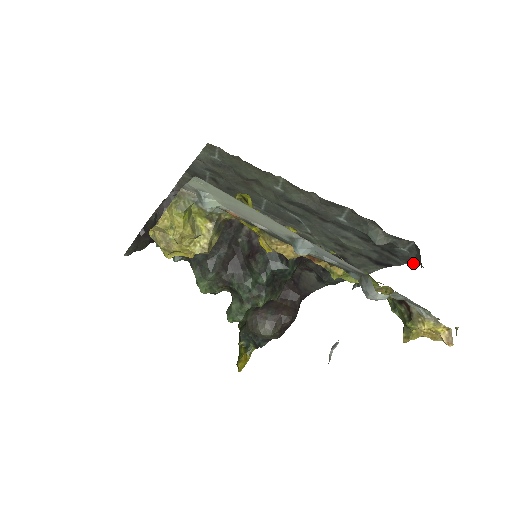
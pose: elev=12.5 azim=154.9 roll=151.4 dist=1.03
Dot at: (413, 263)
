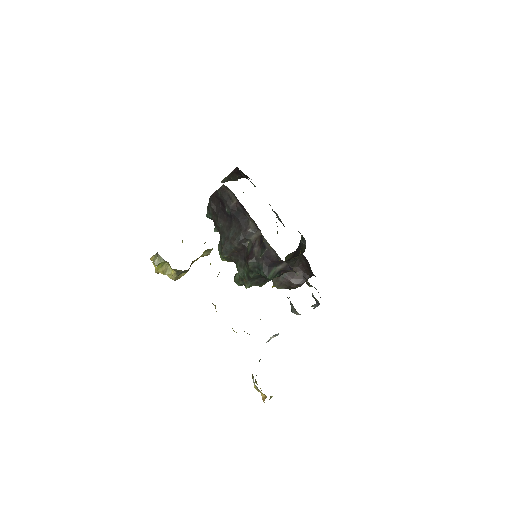
Dot at: occluded
